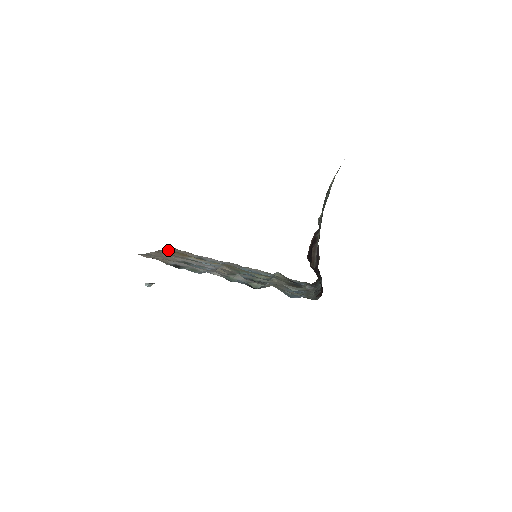
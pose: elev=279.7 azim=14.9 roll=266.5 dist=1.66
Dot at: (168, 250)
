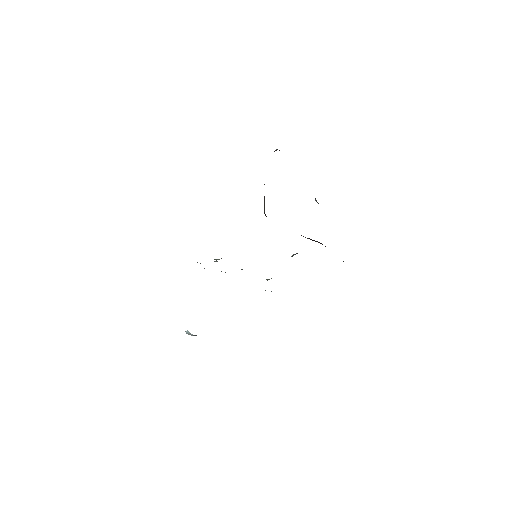
Dot at: occluded
